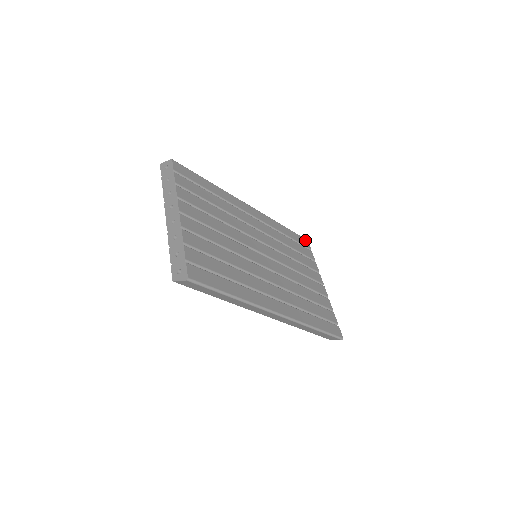
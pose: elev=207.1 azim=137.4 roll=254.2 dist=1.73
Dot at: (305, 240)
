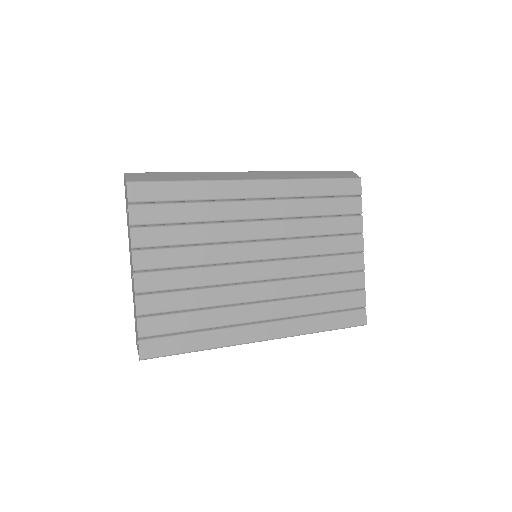
Dot at: (355, 181)
